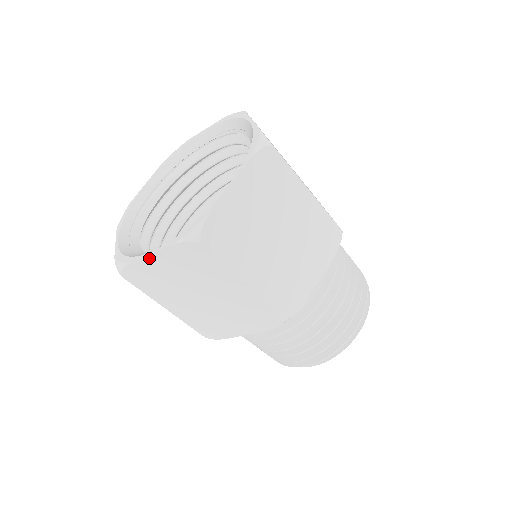
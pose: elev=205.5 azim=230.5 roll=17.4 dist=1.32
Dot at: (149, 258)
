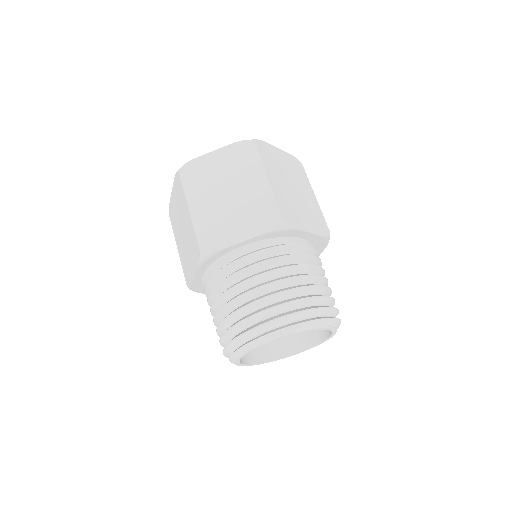
Dot at: (172, 193)
